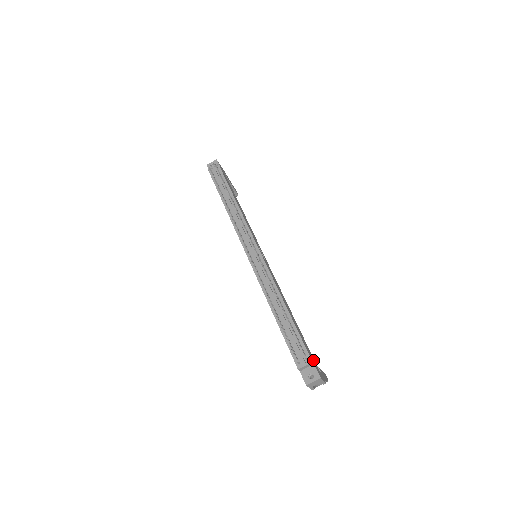
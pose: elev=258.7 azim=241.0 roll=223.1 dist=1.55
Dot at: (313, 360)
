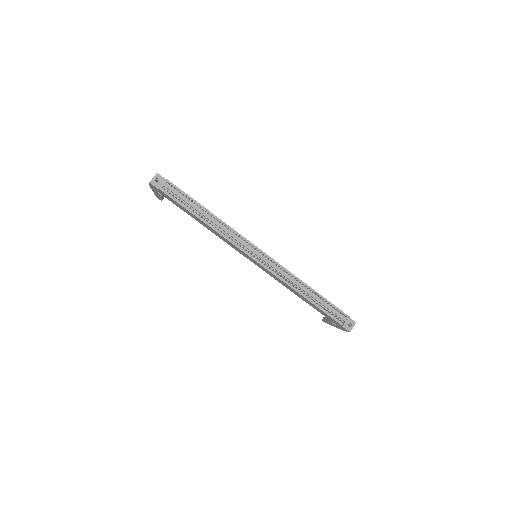
Dot at: occluded
